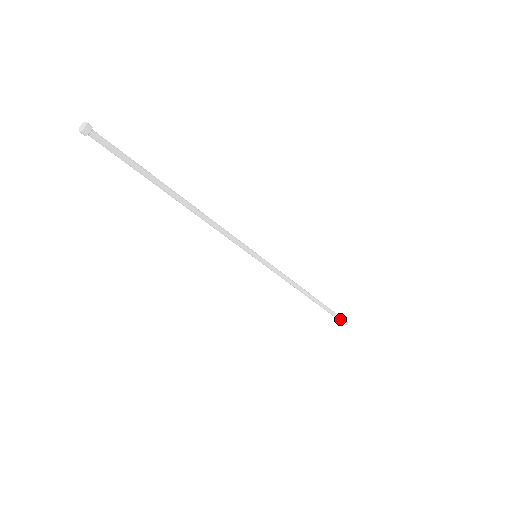
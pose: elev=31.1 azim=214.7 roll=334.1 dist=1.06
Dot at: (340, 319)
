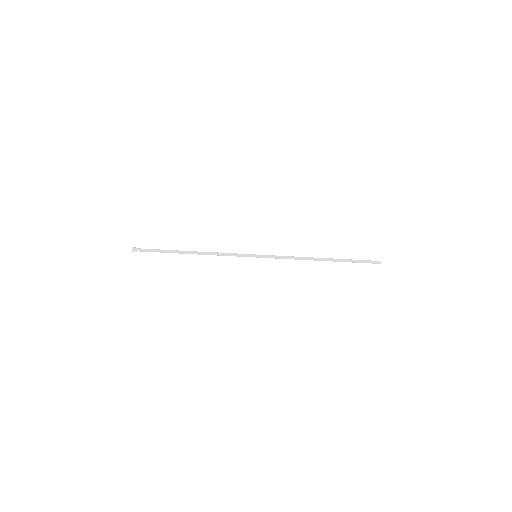
Dot at: (368, 261)
